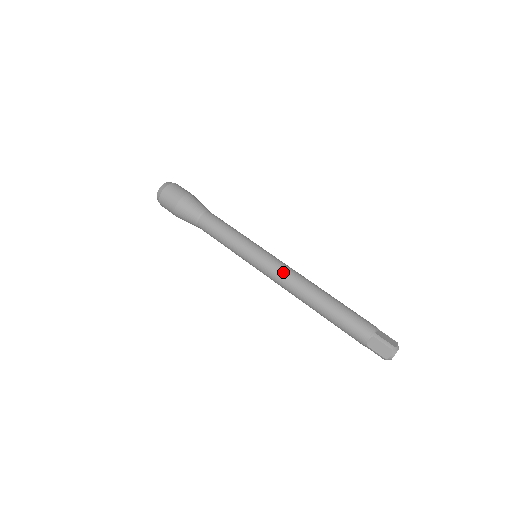
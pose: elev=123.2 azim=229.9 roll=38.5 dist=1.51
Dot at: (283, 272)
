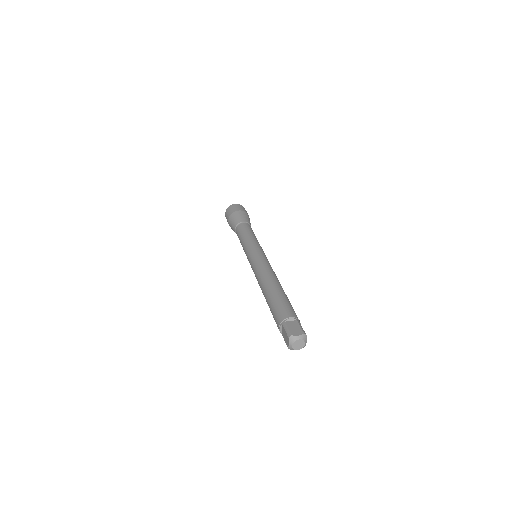
Dot at: (269, 264)
